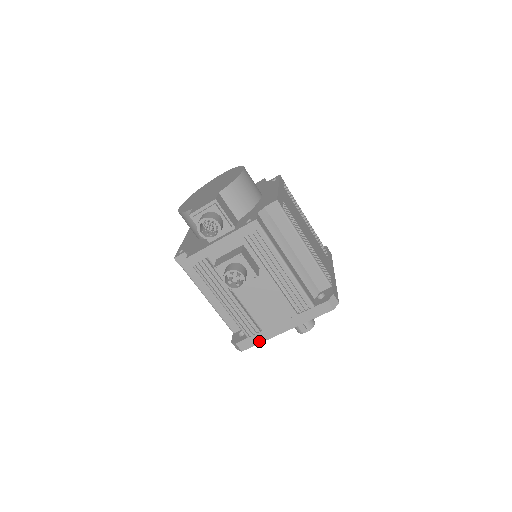
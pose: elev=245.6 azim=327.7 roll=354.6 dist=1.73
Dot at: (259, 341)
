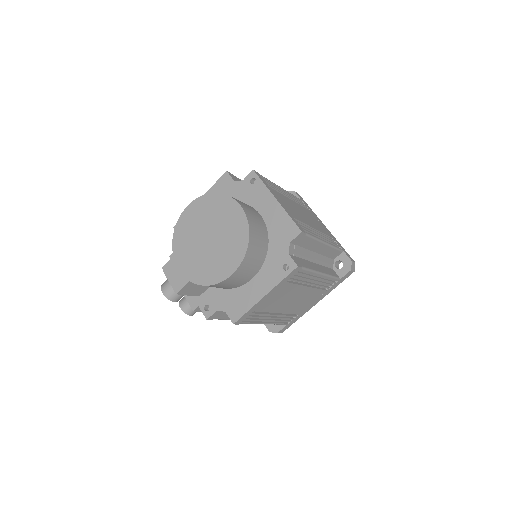
Dot at: occluded
